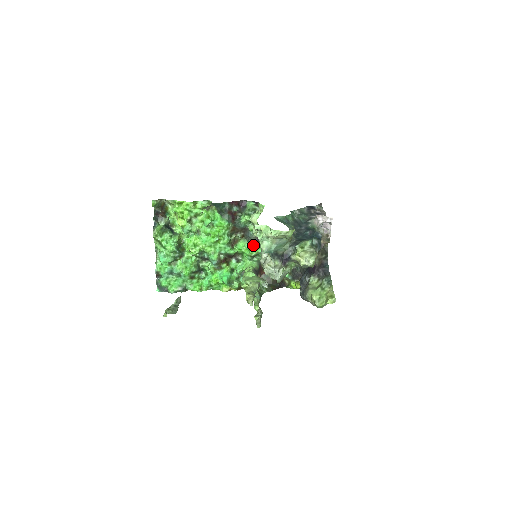
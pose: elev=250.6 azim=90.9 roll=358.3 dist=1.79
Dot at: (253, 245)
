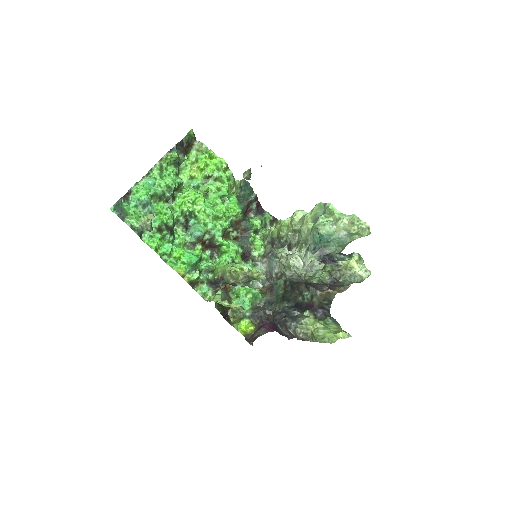
Dot at: (241, 253)
